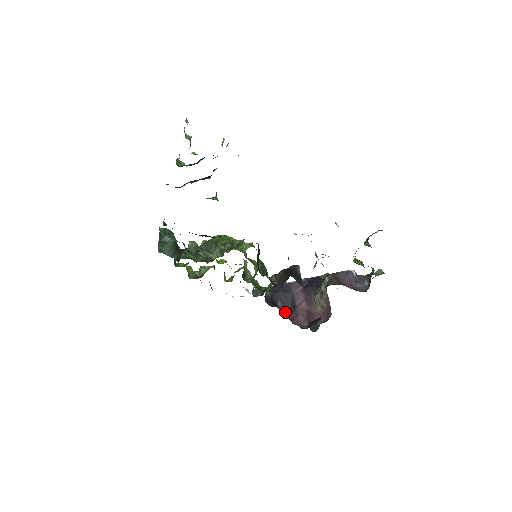
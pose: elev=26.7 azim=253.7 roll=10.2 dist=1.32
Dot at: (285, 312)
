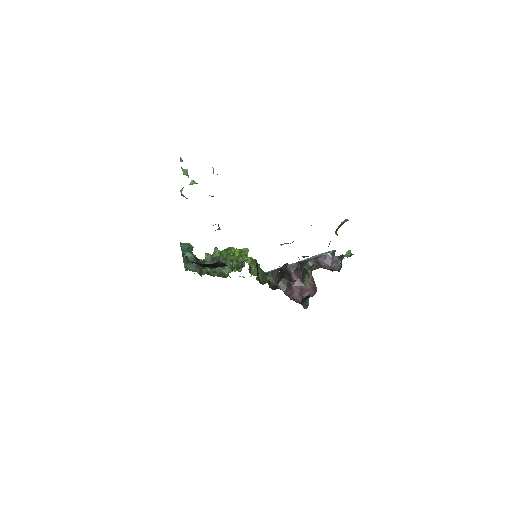
Dot at: (284, 290)
